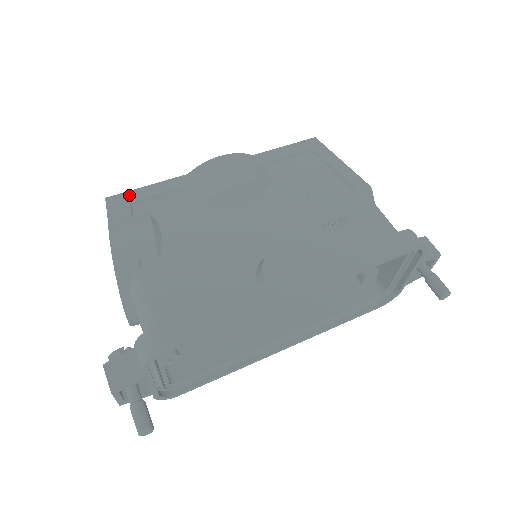
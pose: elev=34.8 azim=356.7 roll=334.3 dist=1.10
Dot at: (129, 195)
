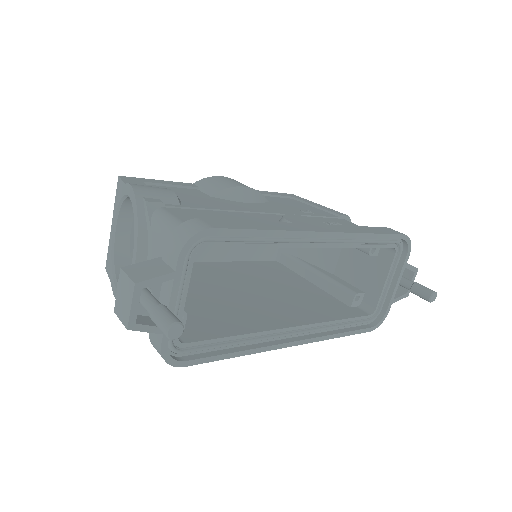
Dot at: (142, 179)
